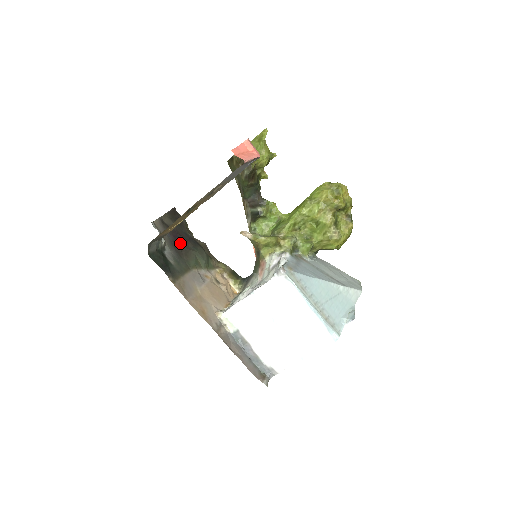
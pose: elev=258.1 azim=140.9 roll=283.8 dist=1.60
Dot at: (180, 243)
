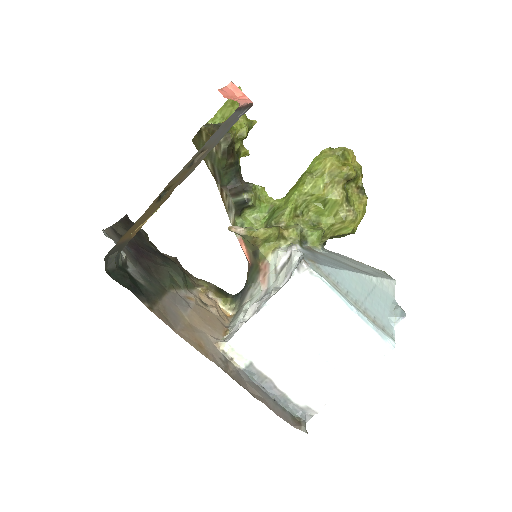
Dot at: (145, 258)
